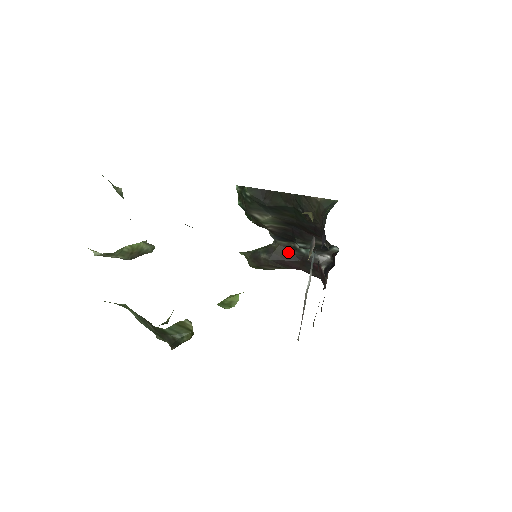
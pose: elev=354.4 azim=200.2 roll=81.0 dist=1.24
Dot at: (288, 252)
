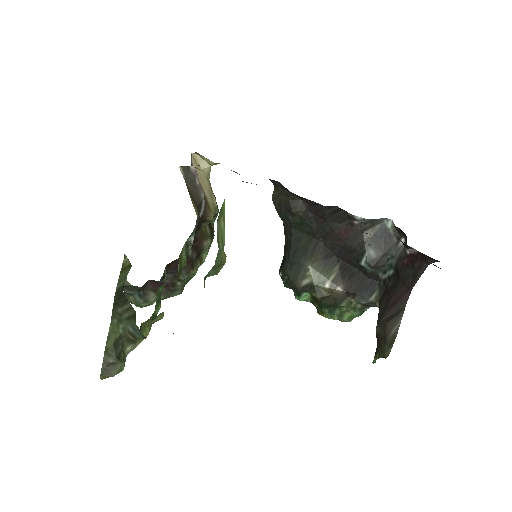
Dot at: (386, 293)
